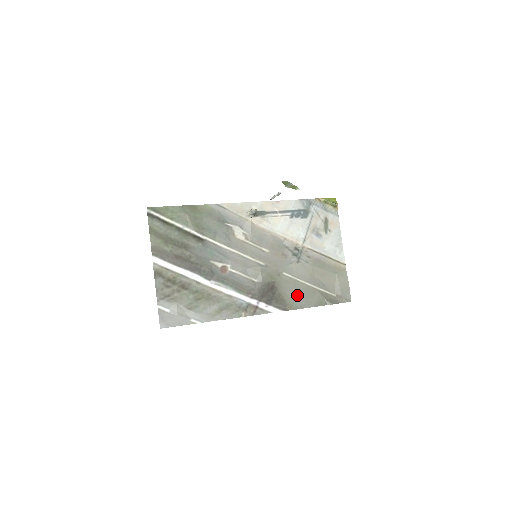
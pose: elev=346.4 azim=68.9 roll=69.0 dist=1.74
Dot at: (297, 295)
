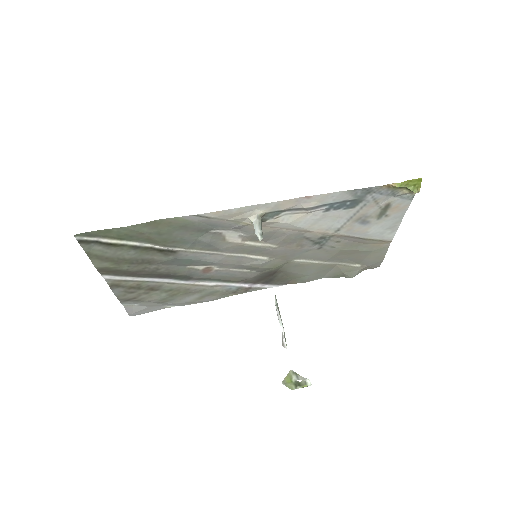
Dot at: (307, 274)
